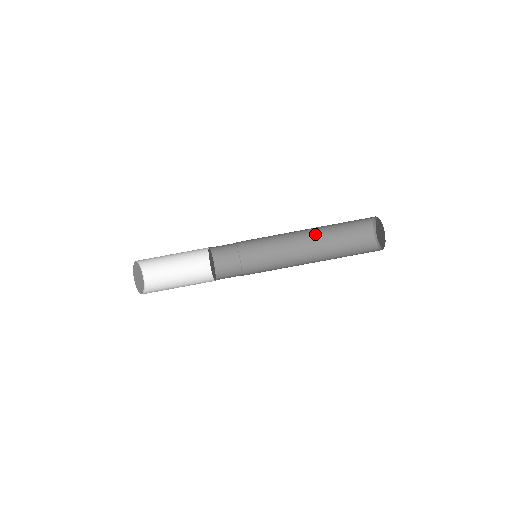
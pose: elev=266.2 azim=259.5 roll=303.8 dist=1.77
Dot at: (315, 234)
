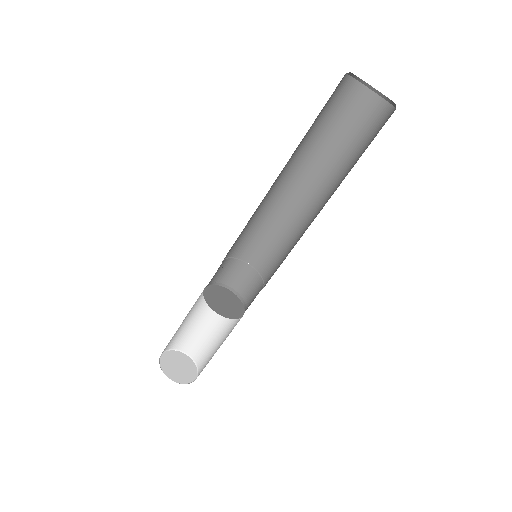
Dot at: (293, 164)
